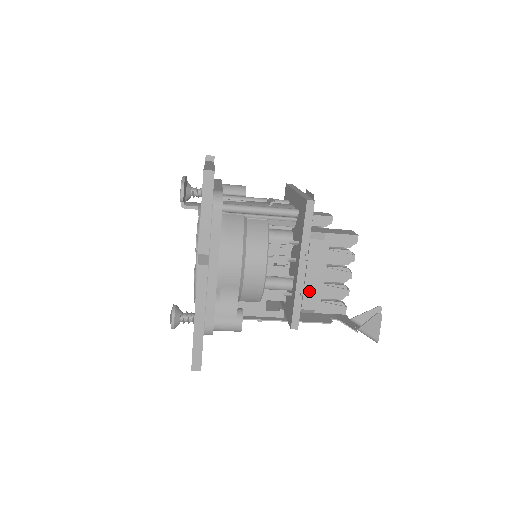
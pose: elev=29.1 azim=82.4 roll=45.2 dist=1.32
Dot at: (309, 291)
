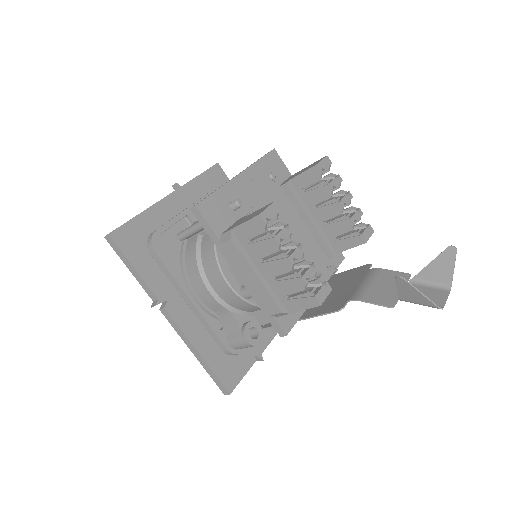
Dot at: (261, 295)
